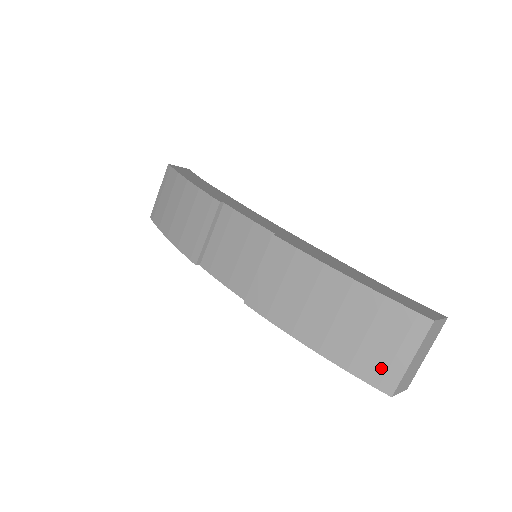
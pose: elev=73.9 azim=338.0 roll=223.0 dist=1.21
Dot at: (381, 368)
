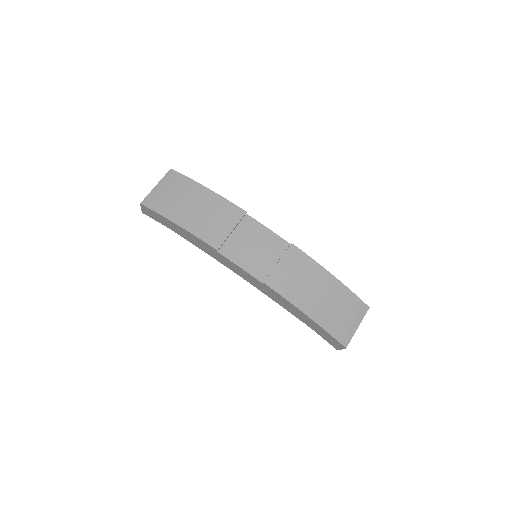
Dot at: (344, 331)
